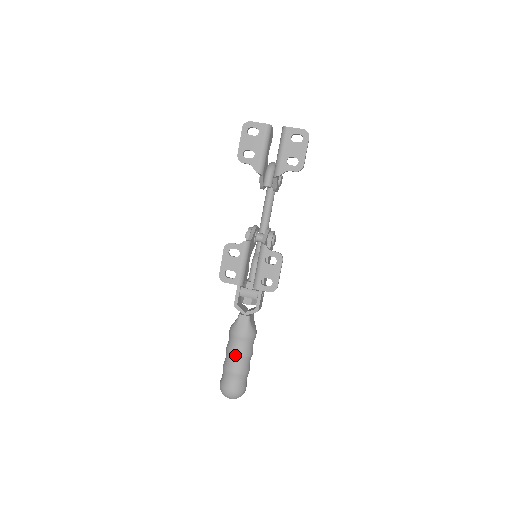
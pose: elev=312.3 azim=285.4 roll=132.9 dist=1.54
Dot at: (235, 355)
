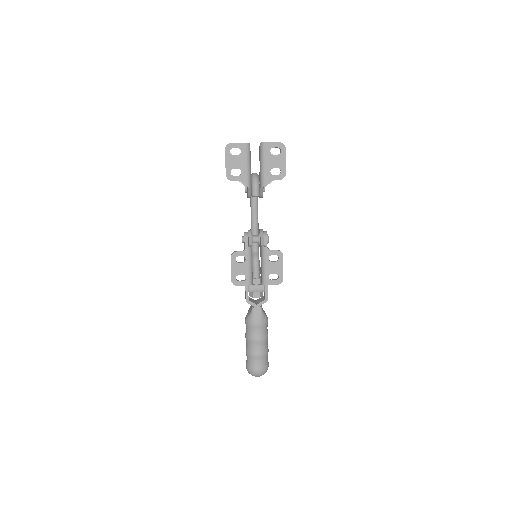
Dot at: (257, 341)
